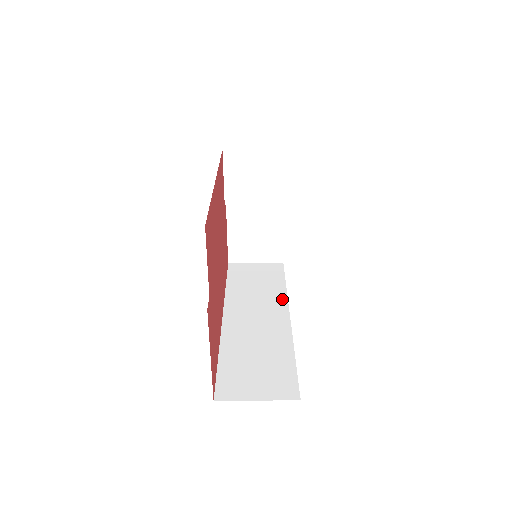
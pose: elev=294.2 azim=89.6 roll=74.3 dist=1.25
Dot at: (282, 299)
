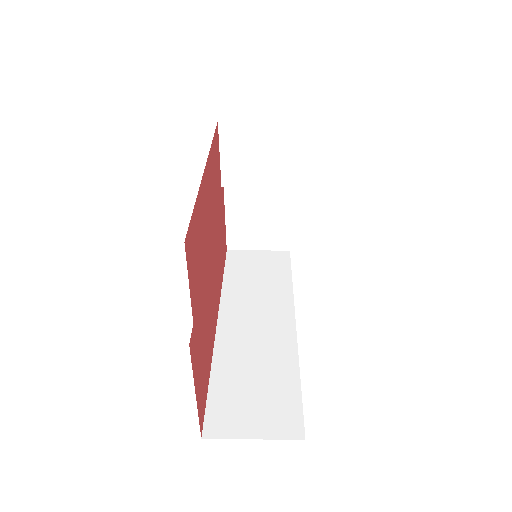
Dot at: (287, 299)
